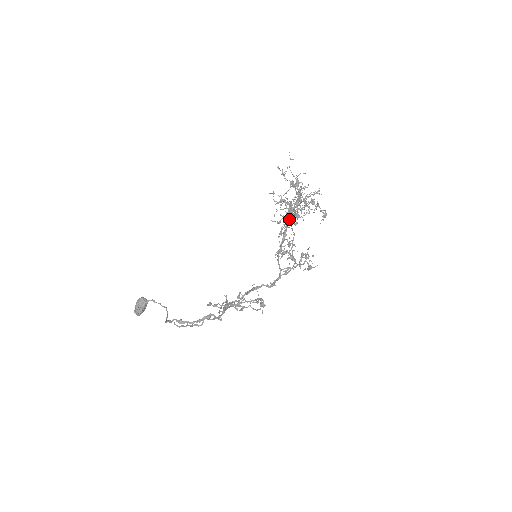
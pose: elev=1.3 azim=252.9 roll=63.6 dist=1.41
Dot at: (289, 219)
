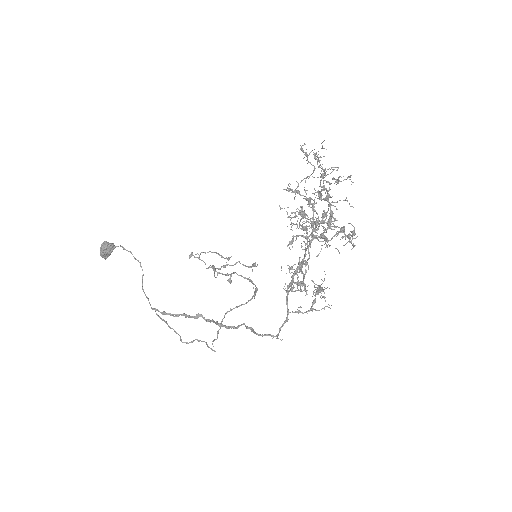
Dot at: (304, 215)
